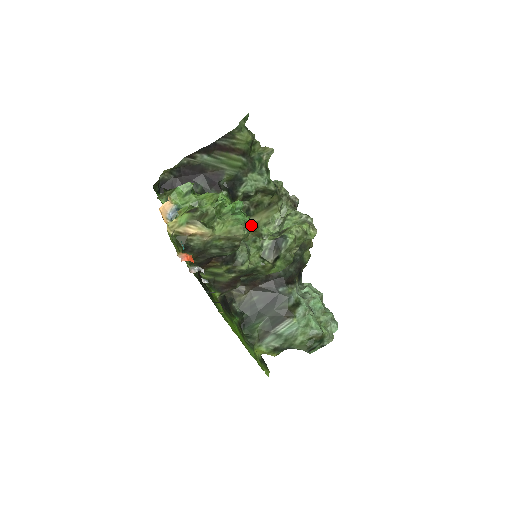
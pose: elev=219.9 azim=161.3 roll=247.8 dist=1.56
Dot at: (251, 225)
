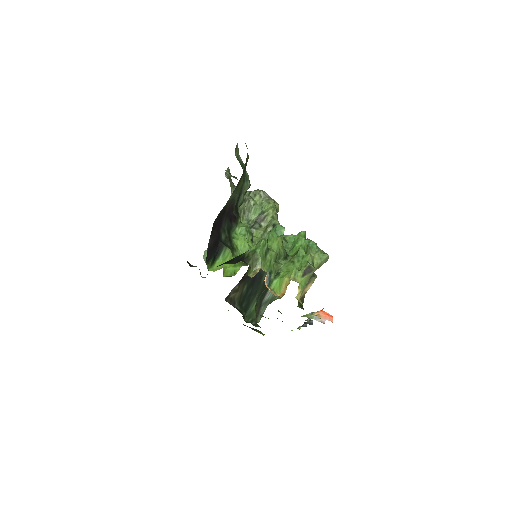
Dot at: occluded
